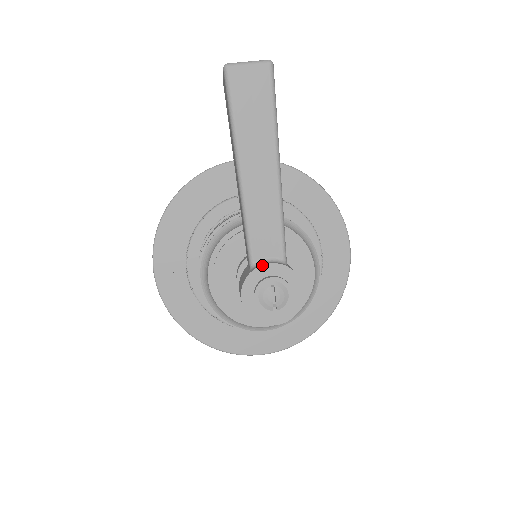
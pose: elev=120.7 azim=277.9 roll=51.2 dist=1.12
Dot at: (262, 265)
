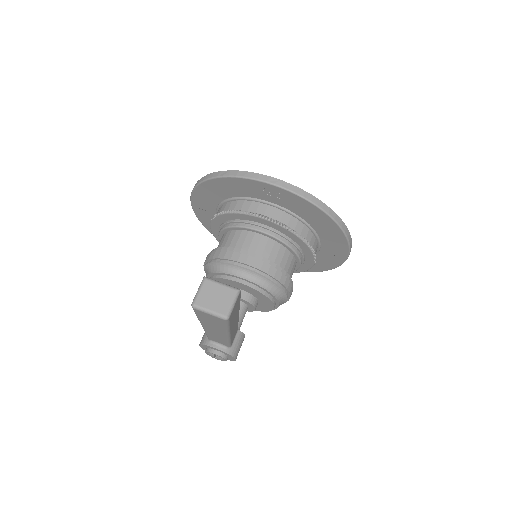
Dot at: (212, 347)
